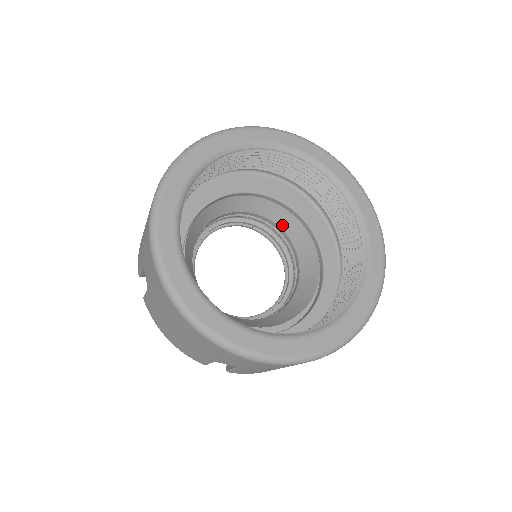
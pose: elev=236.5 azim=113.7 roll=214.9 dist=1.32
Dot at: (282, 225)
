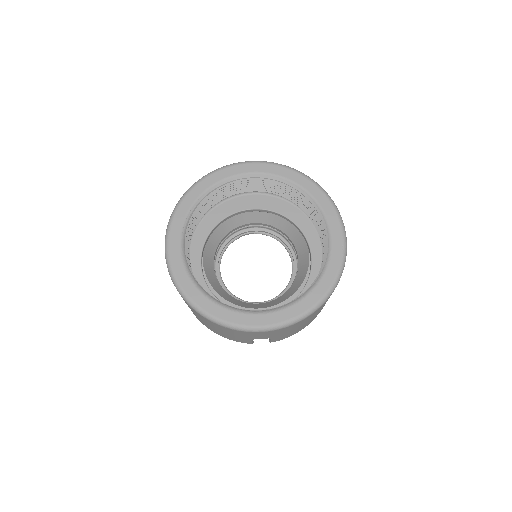
Dot at: (271, 223)
